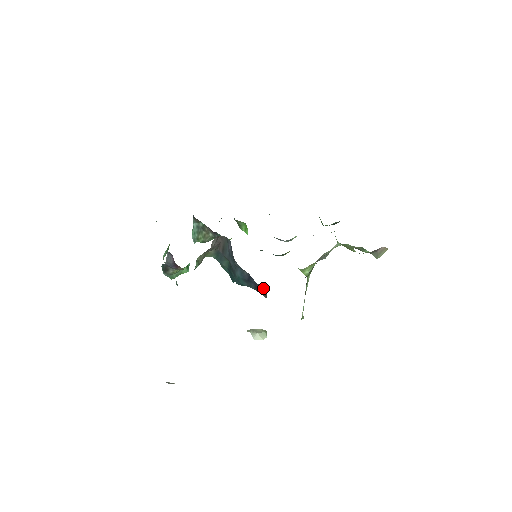
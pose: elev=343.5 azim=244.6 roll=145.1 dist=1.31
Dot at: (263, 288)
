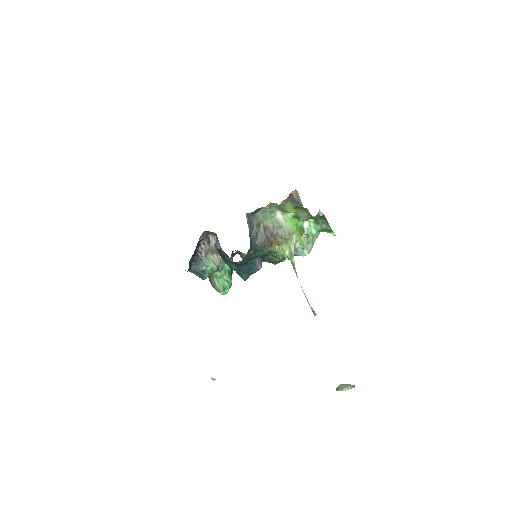
Dot at: occluded
